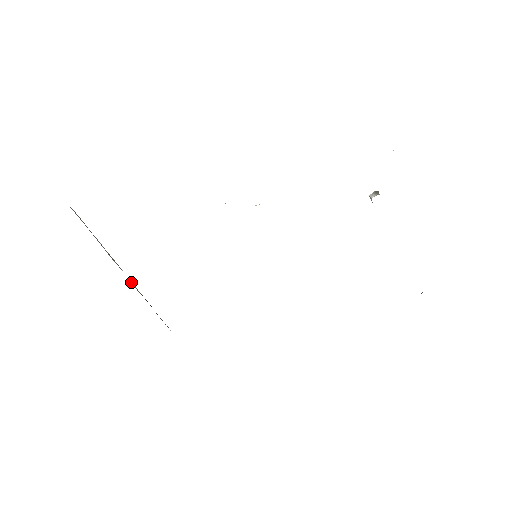
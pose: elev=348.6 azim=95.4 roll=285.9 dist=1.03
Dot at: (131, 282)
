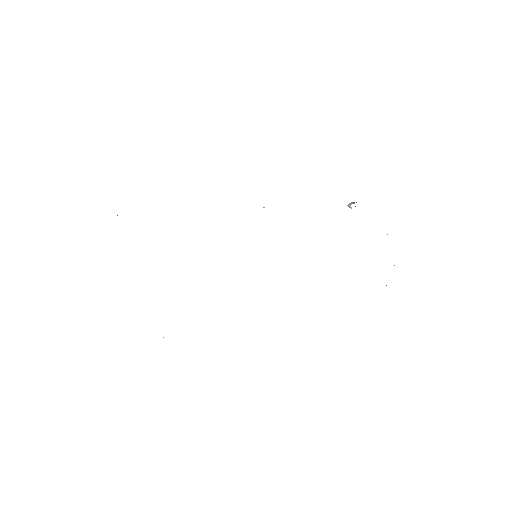
Dot at: occluded
